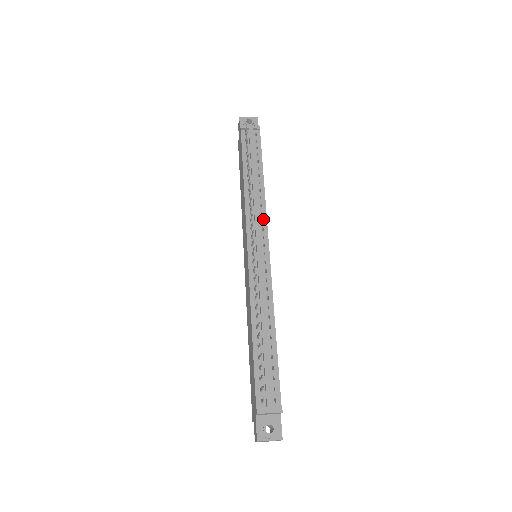
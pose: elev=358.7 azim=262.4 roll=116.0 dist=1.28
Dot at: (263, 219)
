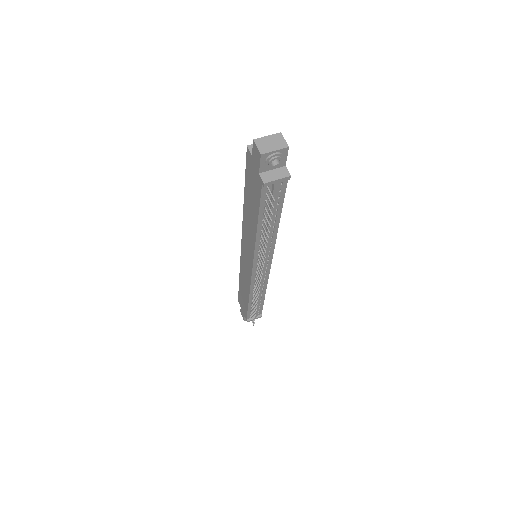
Dot at: (271, 250)
